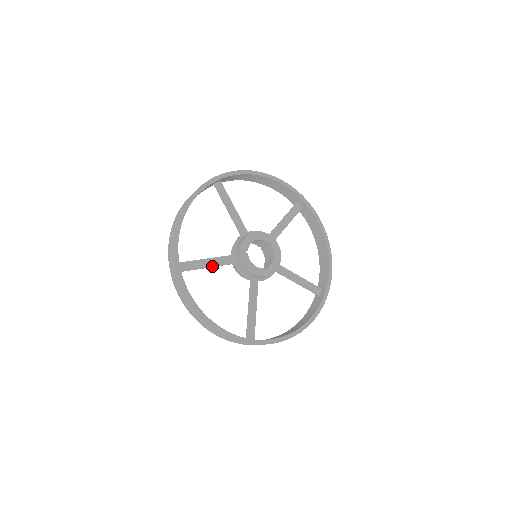
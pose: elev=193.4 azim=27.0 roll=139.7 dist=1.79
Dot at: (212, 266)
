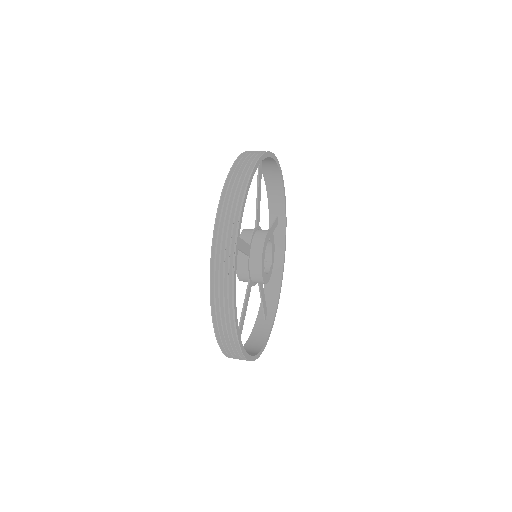
Dot at: occluded
